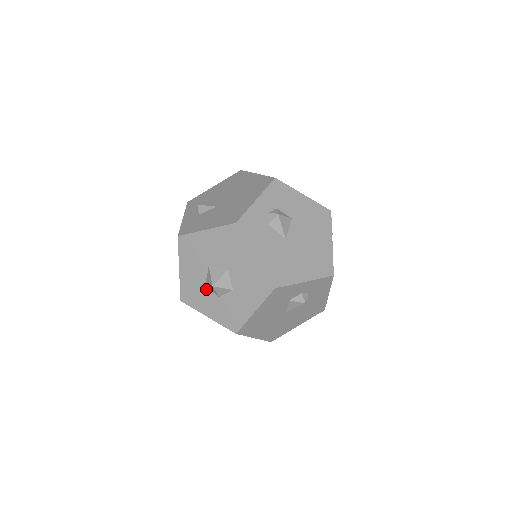
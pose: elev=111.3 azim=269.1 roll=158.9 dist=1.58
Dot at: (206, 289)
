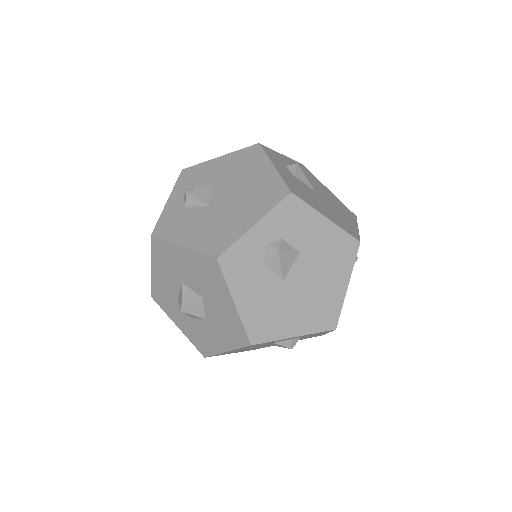
Dot at: (178, 302)
